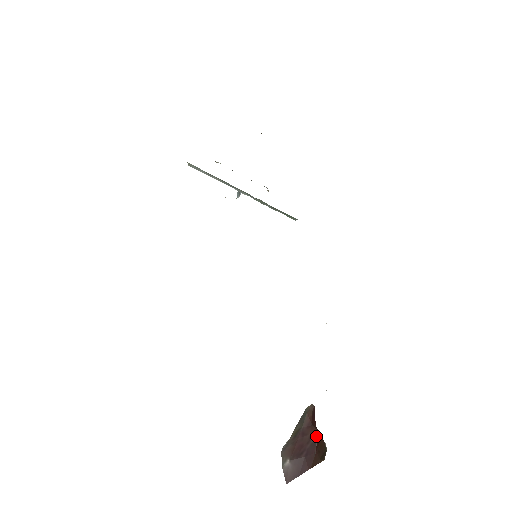
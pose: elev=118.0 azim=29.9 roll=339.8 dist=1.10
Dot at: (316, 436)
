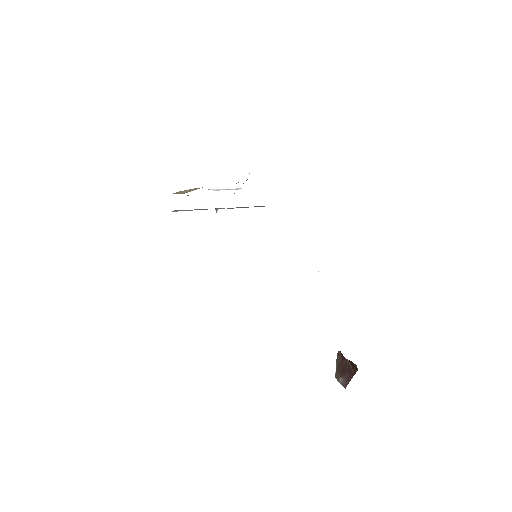
Dot at: (348, 362)
